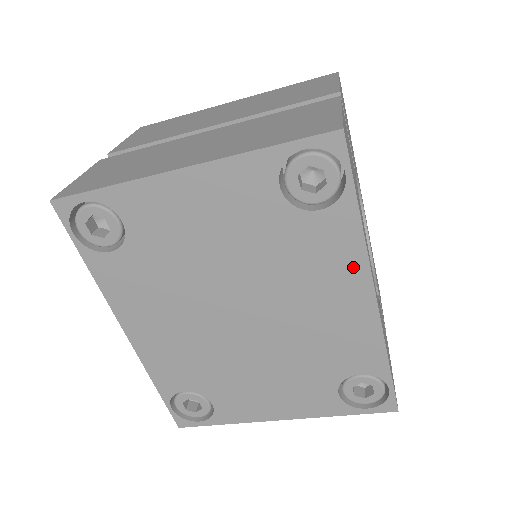
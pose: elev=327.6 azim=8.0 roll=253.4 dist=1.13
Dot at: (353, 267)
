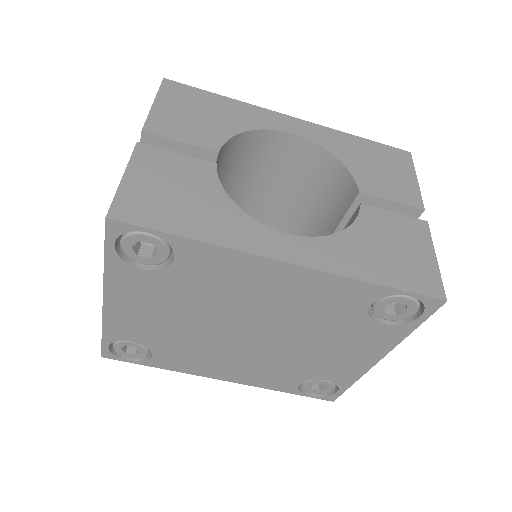
Dot at: (244, 263)
